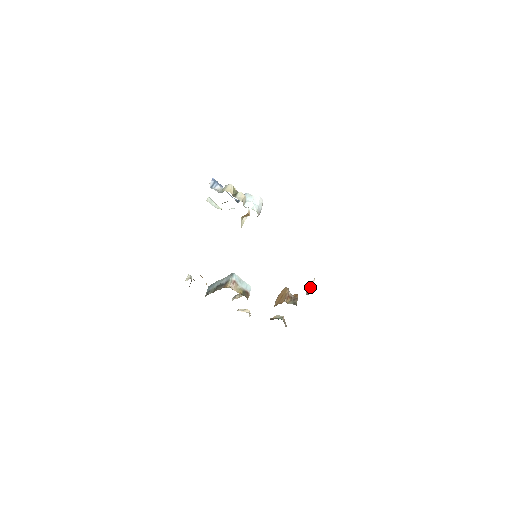
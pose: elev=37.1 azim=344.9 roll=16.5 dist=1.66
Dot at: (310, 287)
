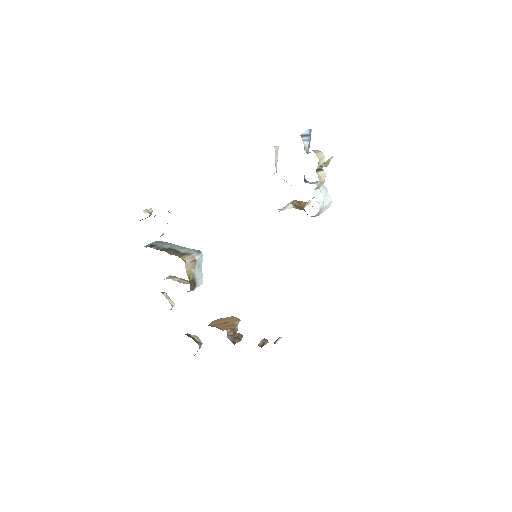
Dot at: occluded
